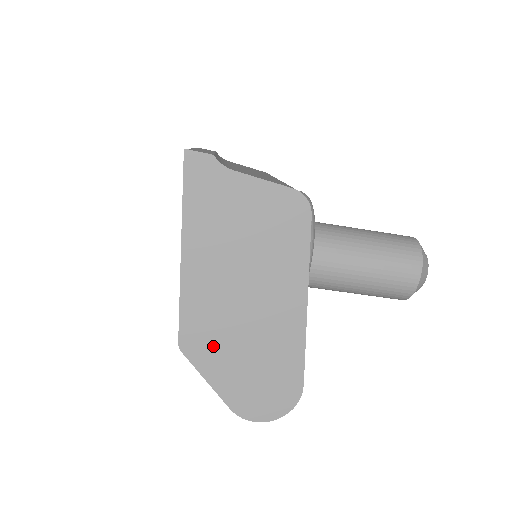
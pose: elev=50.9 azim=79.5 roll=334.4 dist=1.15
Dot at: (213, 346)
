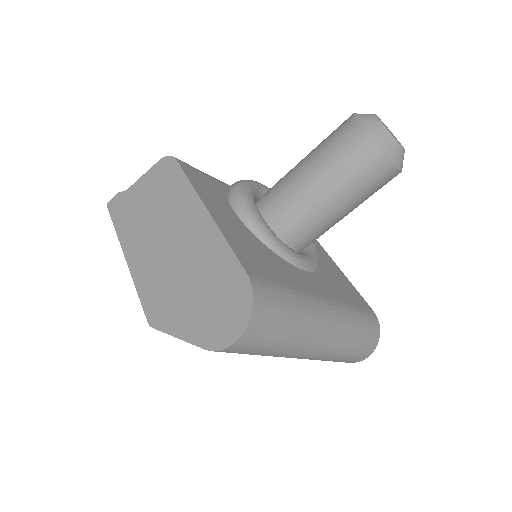
Dot at: (168, 304)
